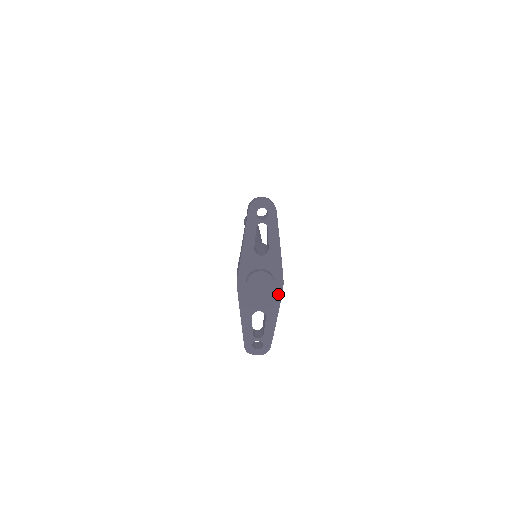
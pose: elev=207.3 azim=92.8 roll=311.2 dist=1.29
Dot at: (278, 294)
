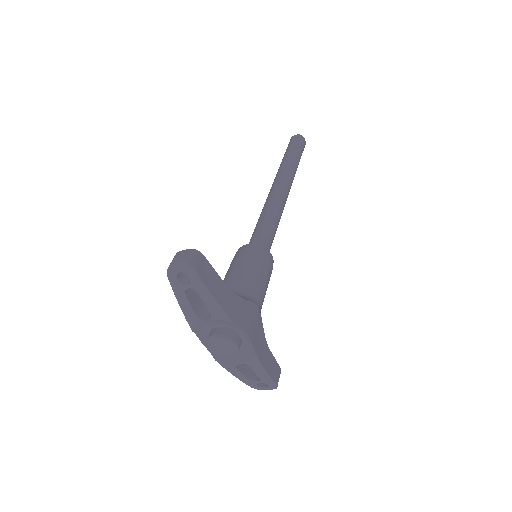
Dot at: (250, 346)
